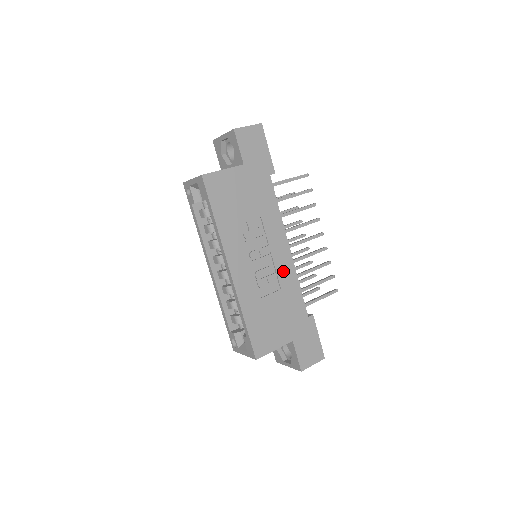
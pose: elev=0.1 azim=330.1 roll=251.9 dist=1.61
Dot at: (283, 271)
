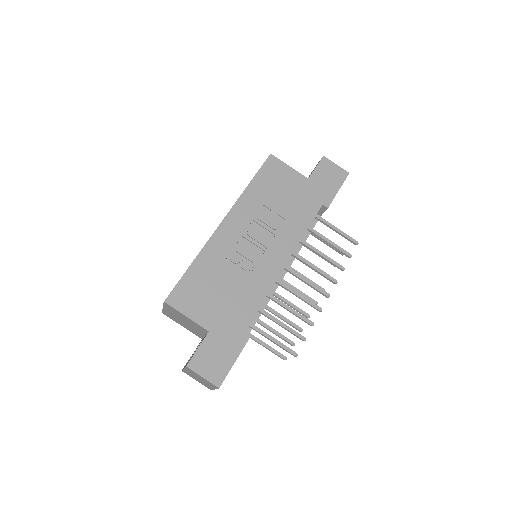
Dot at: (262, 272)
